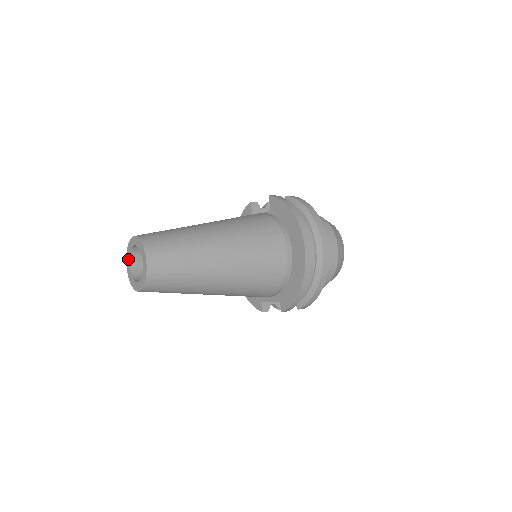
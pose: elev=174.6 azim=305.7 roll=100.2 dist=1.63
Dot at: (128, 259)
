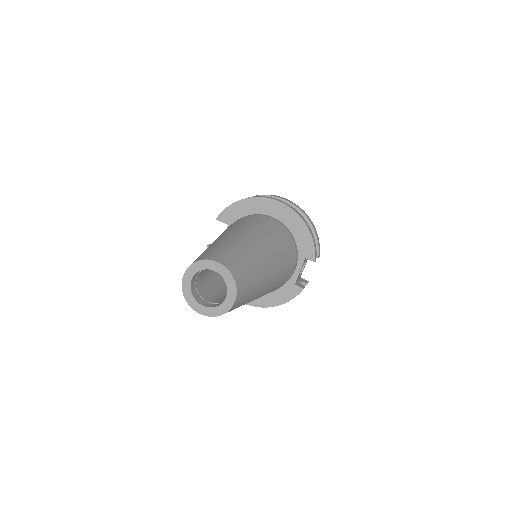
Dot at: (196, 304)
